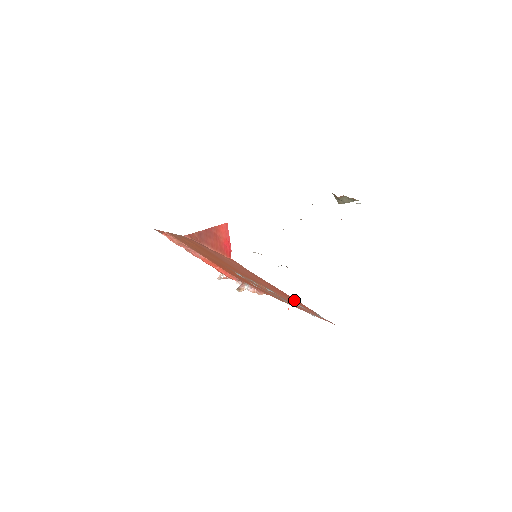
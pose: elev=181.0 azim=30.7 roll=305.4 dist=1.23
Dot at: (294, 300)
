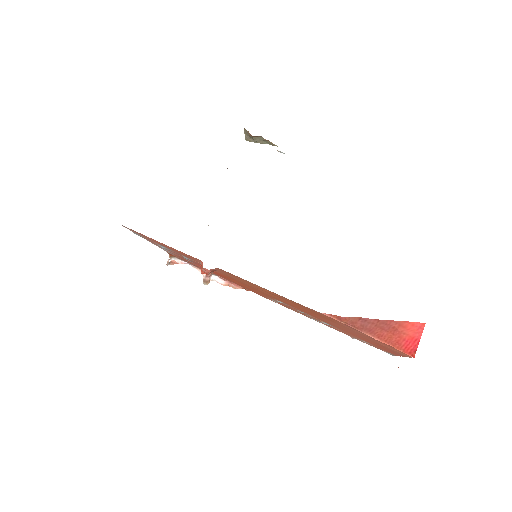
Dot at: (384, 349)
